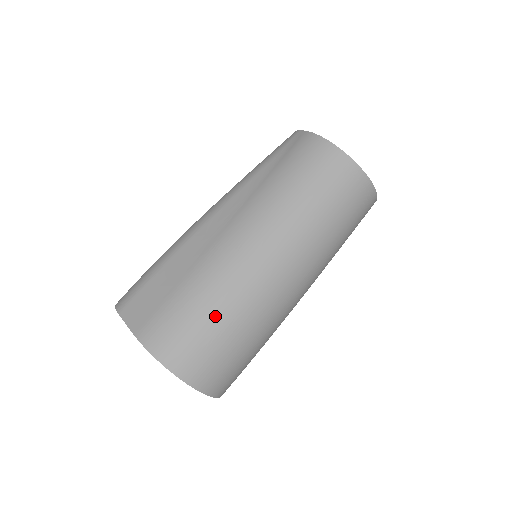
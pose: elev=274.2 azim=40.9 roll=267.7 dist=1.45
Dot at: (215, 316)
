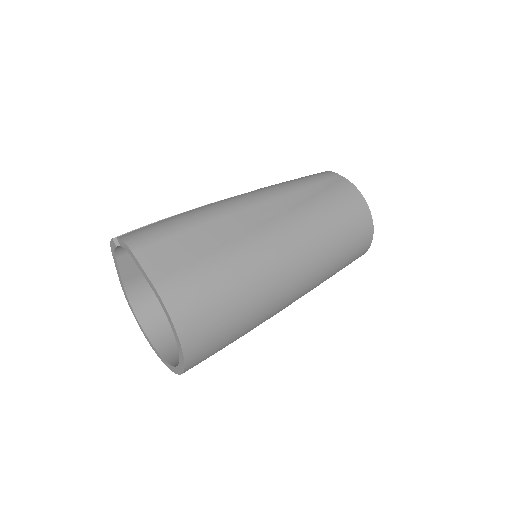
Dot at: (237, 299)
